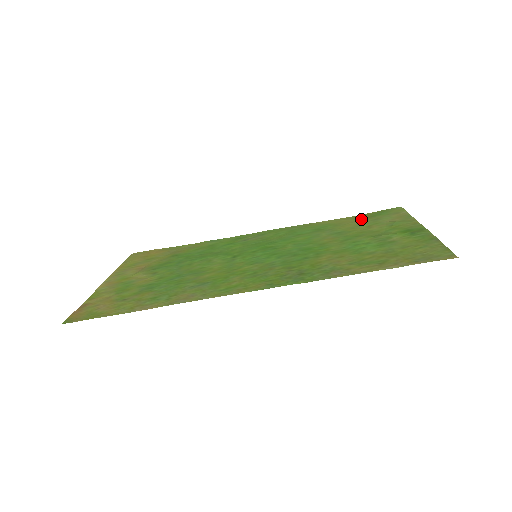
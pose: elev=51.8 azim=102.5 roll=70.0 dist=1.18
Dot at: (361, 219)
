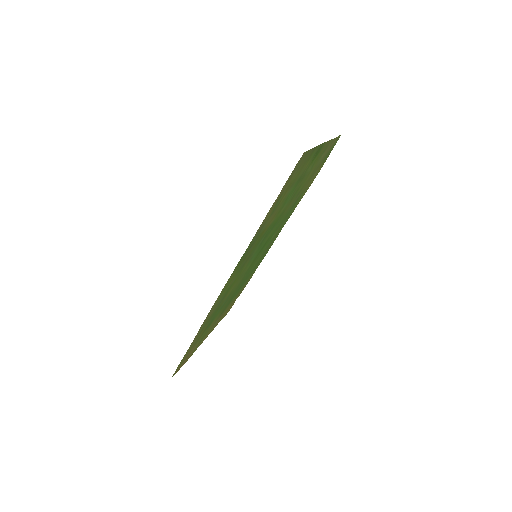
Dot at: (317, 170)
